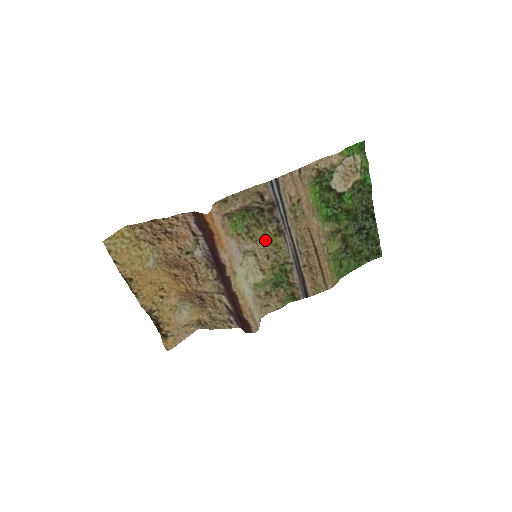
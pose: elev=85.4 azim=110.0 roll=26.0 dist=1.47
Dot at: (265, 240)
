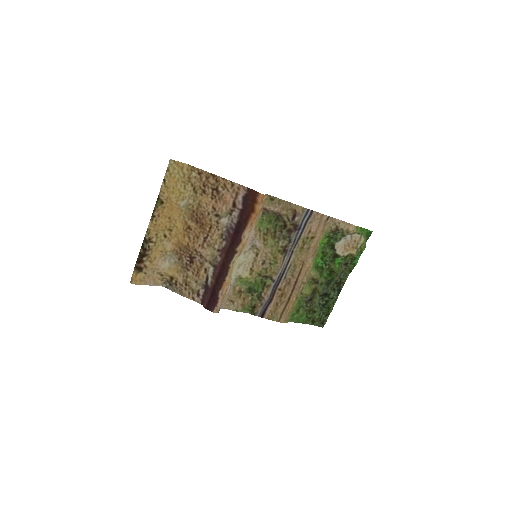
Dot at: (272, 248)
